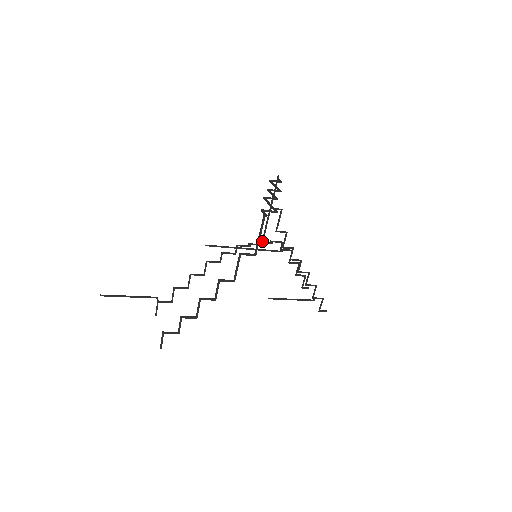
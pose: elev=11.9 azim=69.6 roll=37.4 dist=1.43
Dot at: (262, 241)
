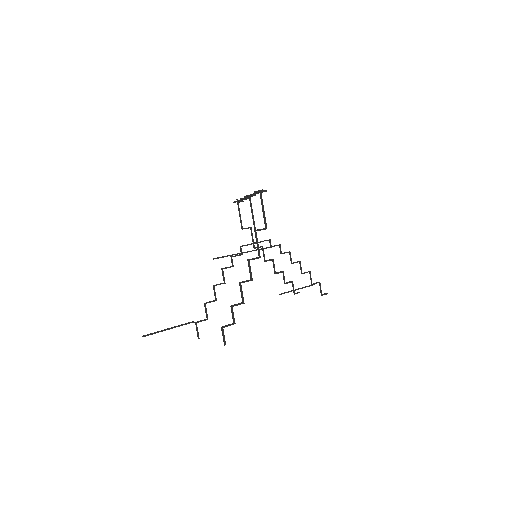
Dot at: occluded
